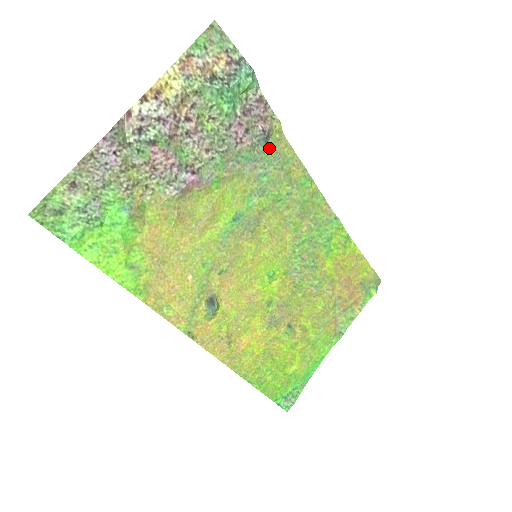
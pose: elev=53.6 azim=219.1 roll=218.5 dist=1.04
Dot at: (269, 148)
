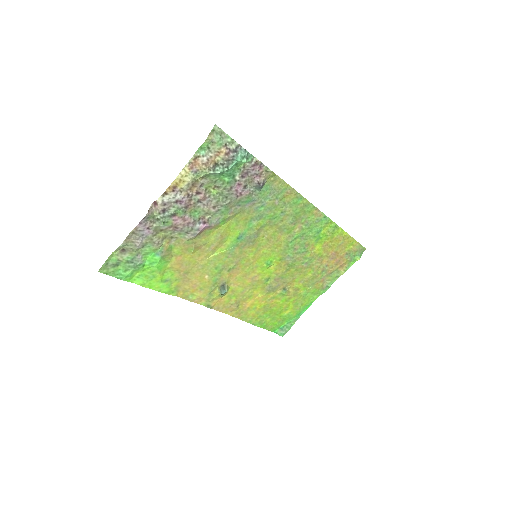
Dot at: (265, 189)
